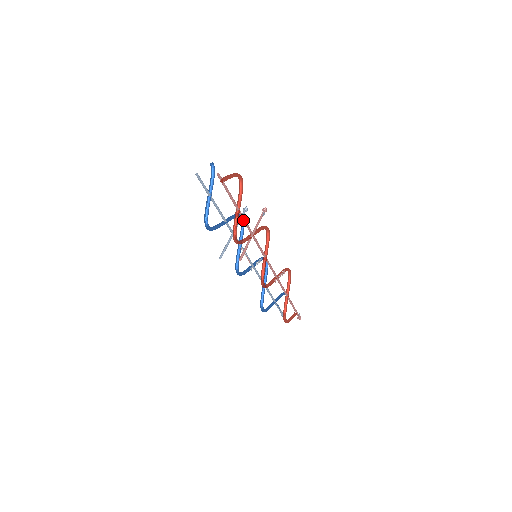
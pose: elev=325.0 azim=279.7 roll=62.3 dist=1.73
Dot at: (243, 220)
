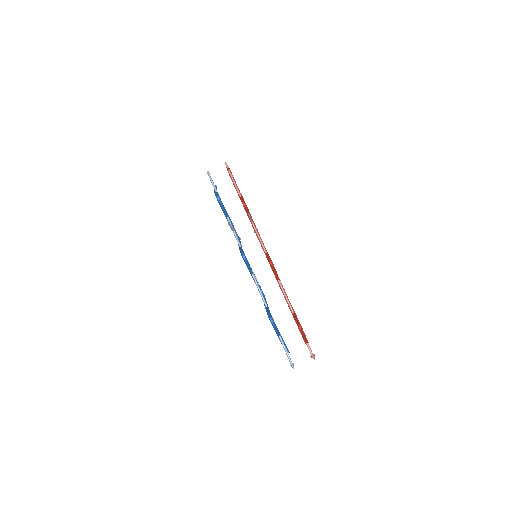
Dot at: occluded
